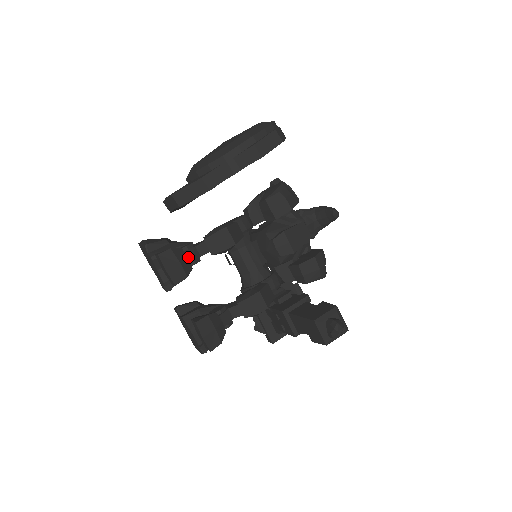
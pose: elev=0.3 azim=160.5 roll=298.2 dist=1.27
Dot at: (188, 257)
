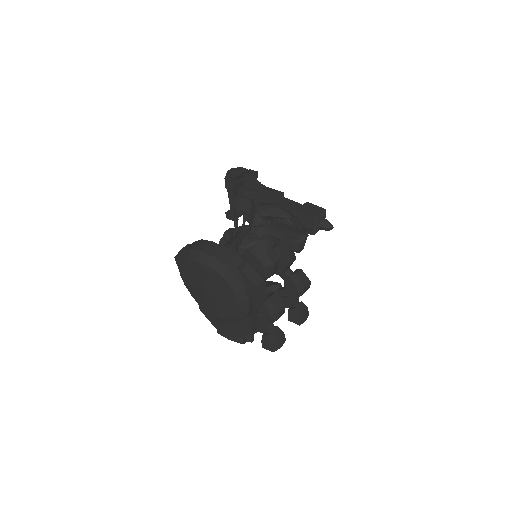
Dot at: (272, 329)
